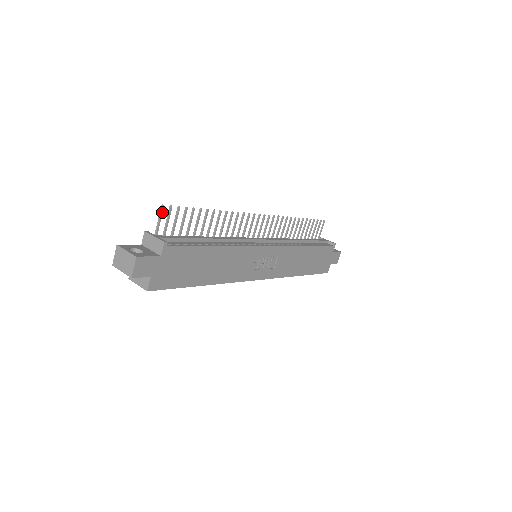
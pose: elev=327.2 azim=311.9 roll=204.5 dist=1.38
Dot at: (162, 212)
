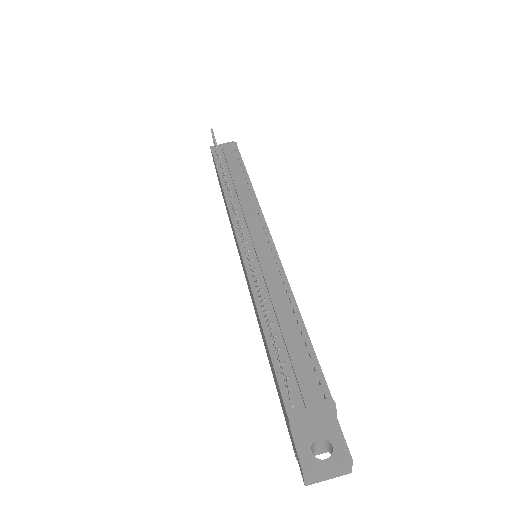
Dot at: (289, 382)
